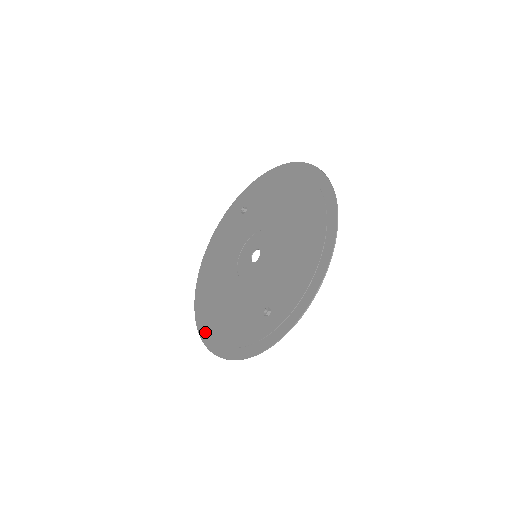
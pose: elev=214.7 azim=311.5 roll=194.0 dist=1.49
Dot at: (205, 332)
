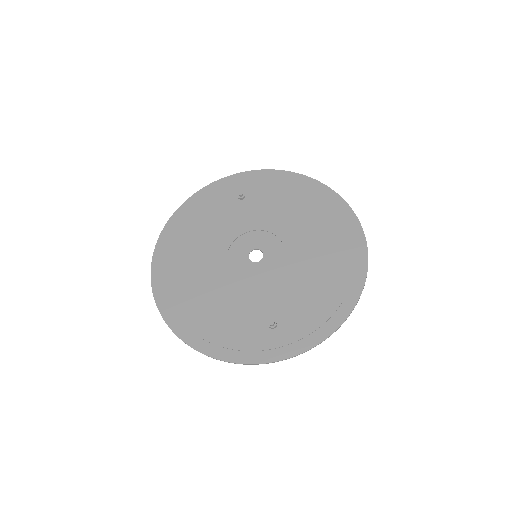
Dot at: (170, 312)
